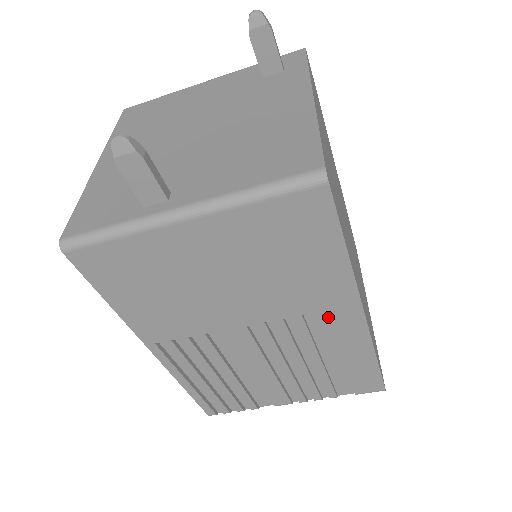
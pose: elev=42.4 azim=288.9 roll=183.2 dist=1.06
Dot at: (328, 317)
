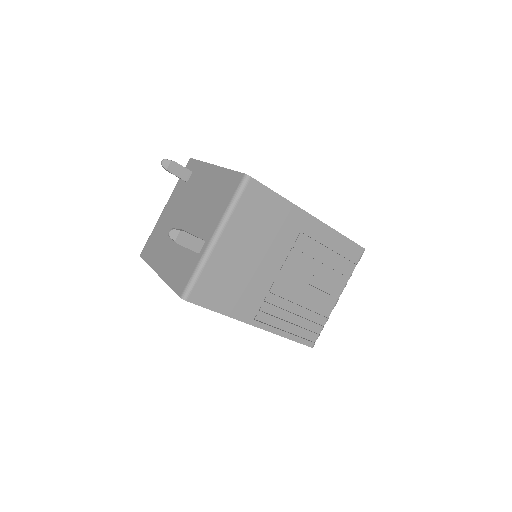
Dot at: (305, 233)
